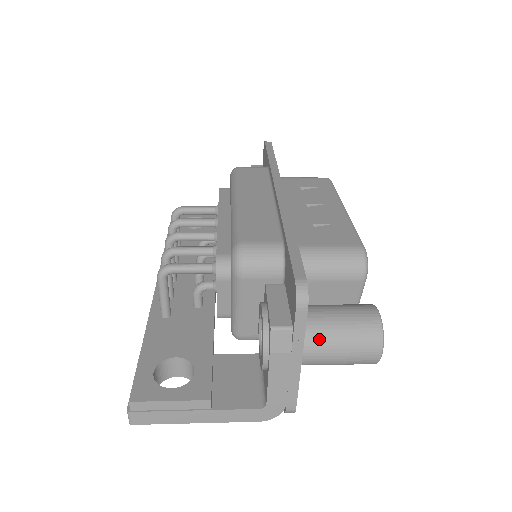
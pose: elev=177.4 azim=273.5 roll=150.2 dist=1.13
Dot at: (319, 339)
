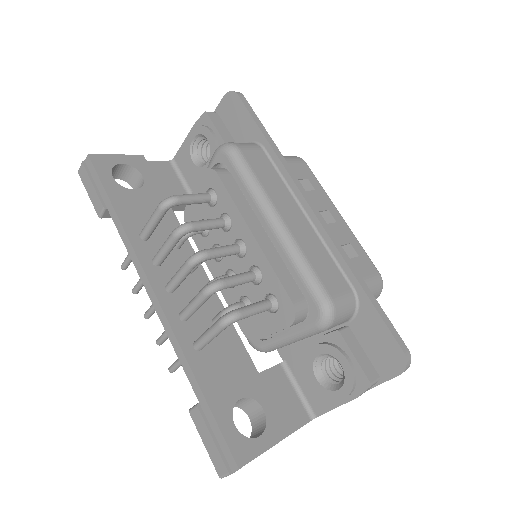
Dot at: occluded
